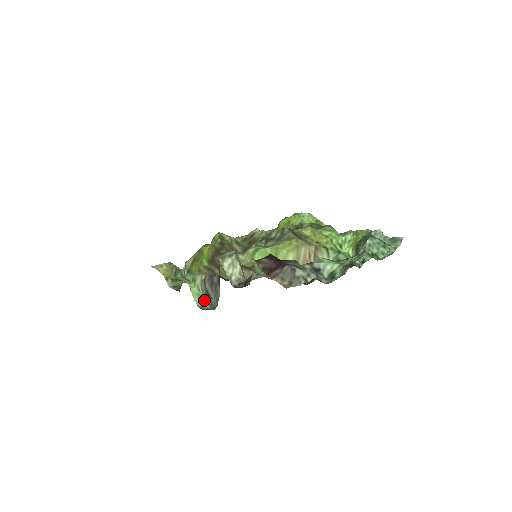
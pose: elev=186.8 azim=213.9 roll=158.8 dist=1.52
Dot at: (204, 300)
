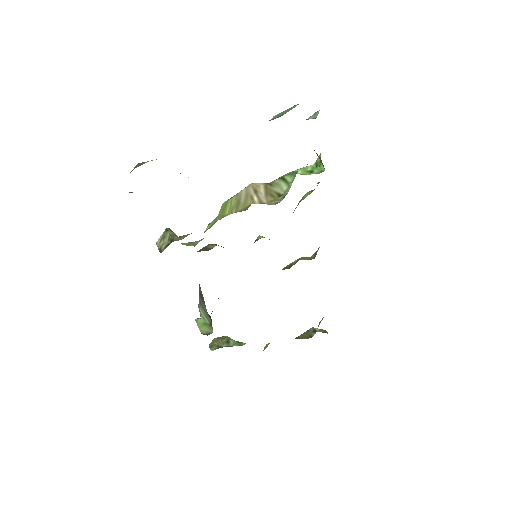
Dot at: (210, 327)
